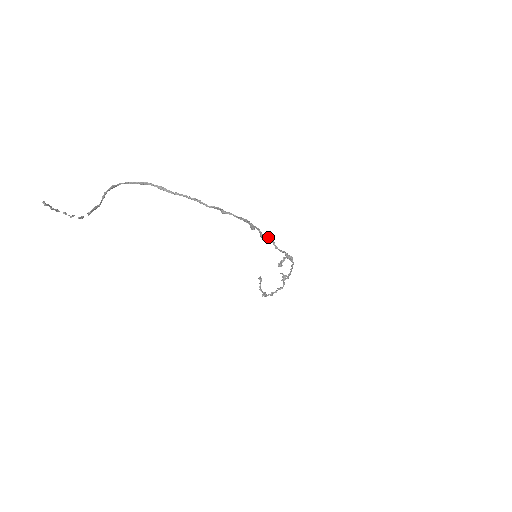
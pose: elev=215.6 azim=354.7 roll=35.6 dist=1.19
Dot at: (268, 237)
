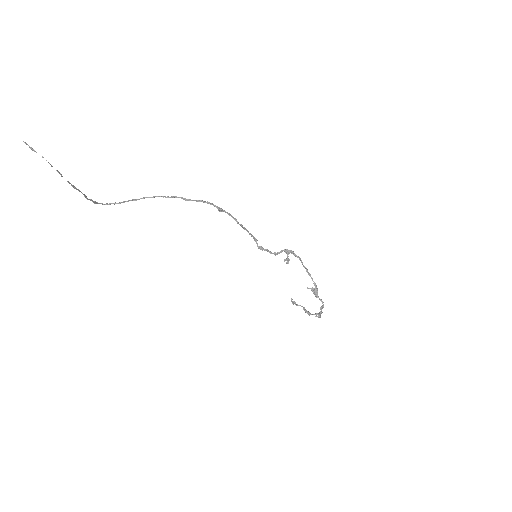
Dot at: (254, 237)
